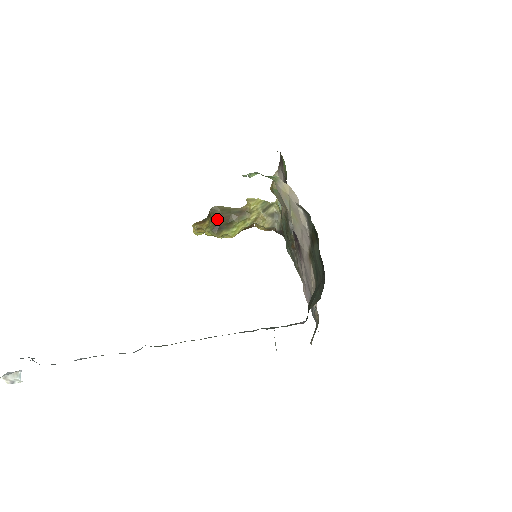
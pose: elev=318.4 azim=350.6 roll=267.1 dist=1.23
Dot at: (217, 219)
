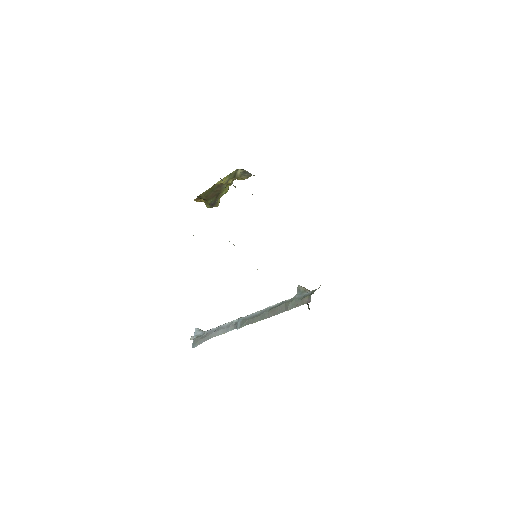
Dot at: (207, 201)
